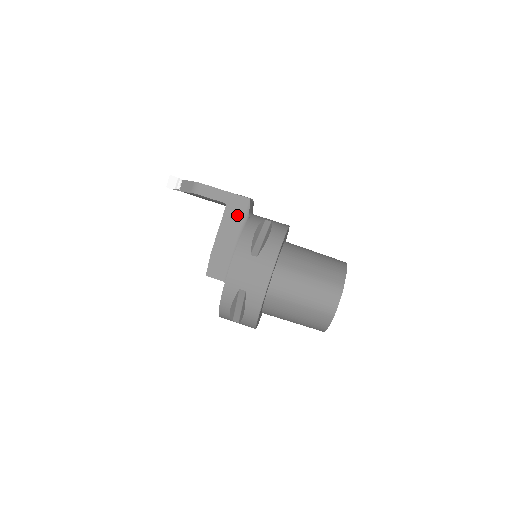
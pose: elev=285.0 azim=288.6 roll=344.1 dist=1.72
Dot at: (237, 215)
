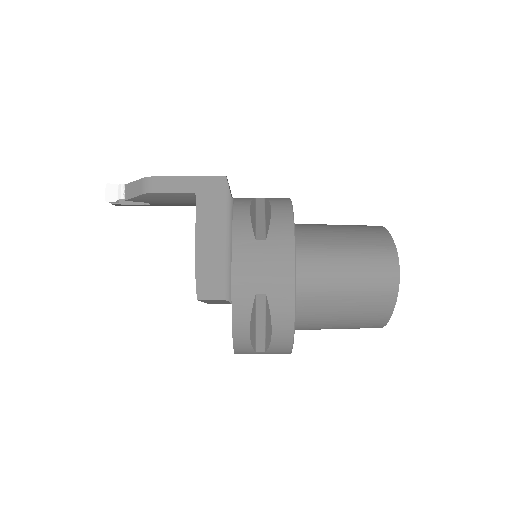
Dot at: (215, 203)
